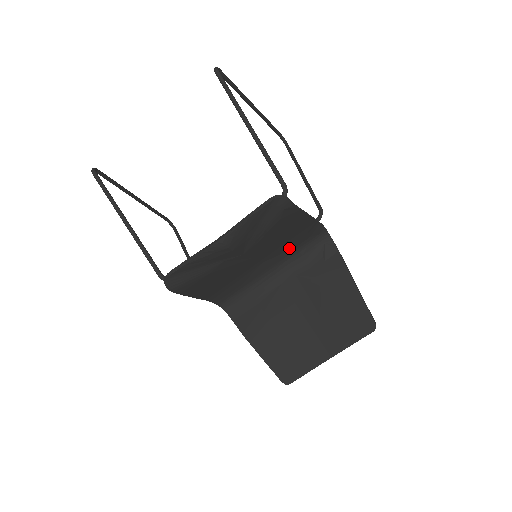
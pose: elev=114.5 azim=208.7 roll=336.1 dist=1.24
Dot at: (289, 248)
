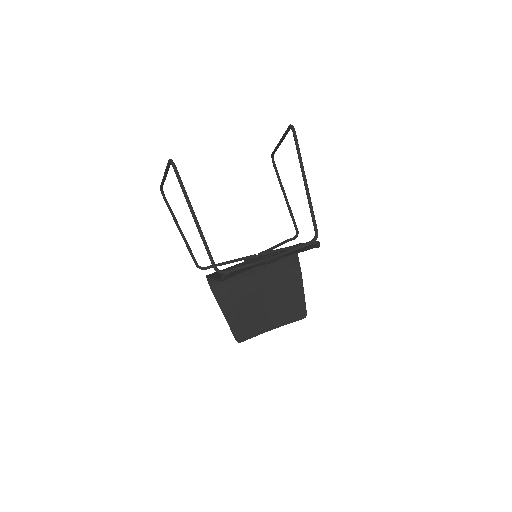
Dot at: occluded
